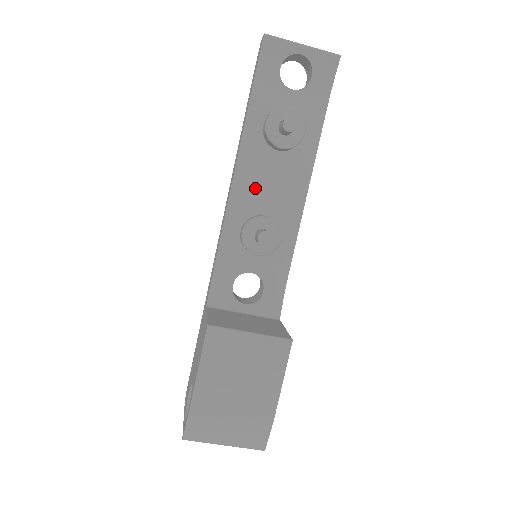
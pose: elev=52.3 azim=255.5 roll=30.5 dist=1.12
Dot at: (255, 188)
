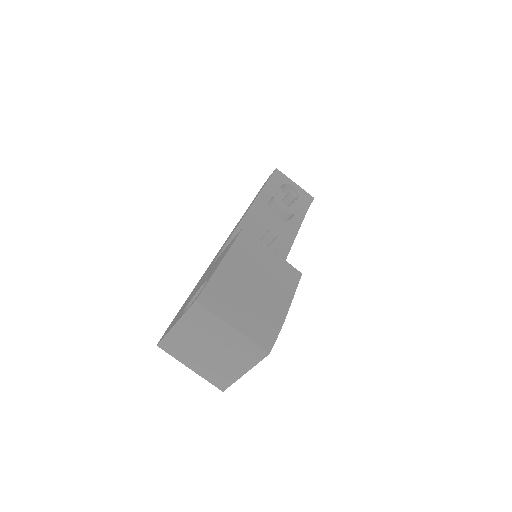
Dot at: (259, 225)
